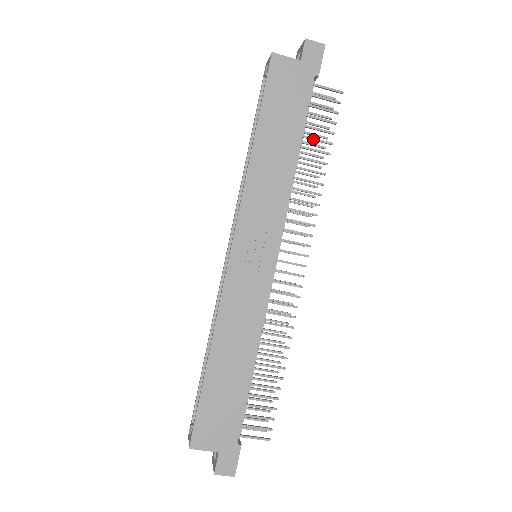
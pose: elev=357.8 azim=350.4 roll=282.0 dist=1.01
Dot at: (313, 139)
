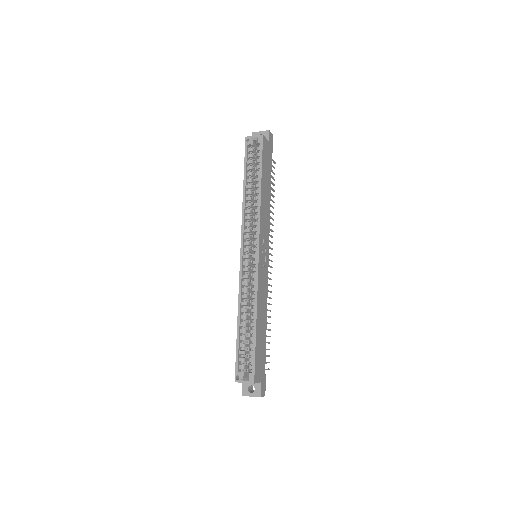
Dot at: (271, 187)
